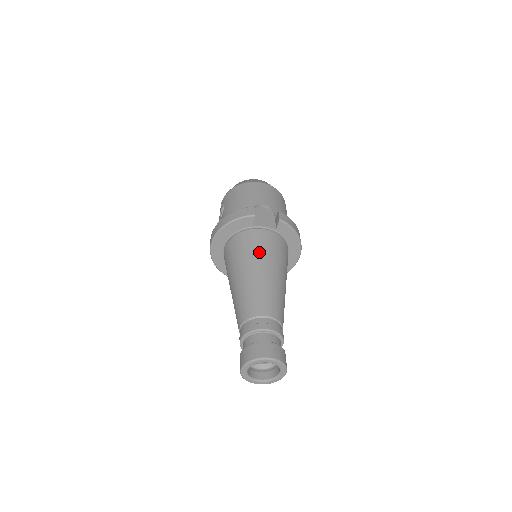
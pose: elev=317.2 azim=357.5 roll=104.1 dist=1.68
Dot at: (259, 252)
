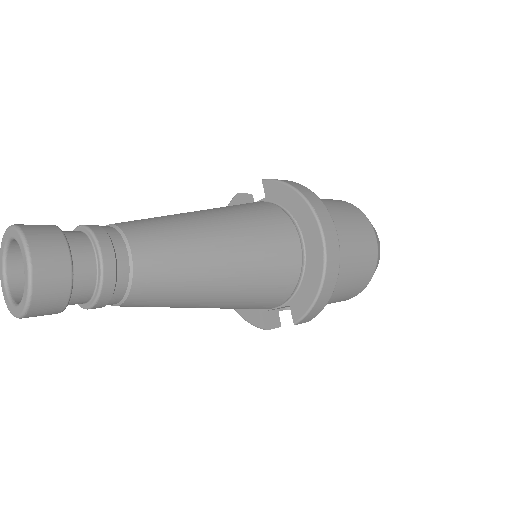
Dot at: occluded
